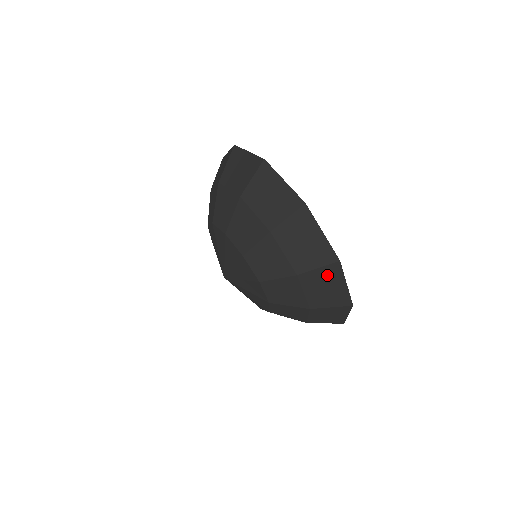
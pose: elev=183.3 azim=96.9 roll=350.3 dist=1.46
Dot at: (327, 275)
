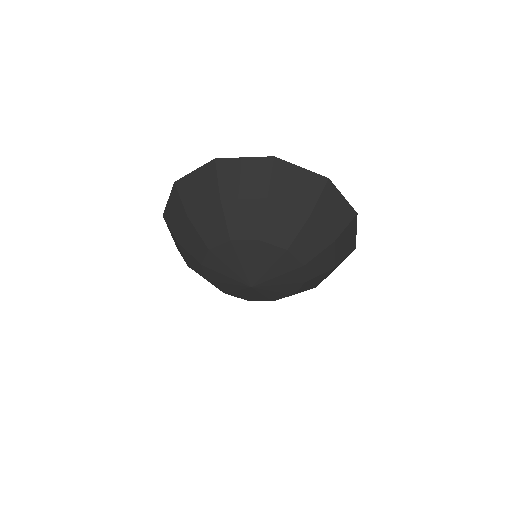
Dot at: (349, 230)
